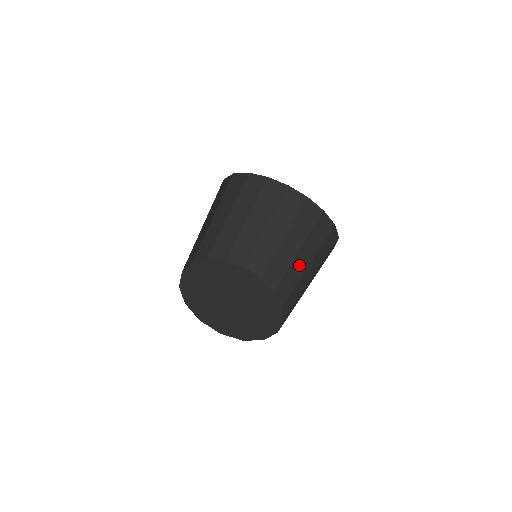
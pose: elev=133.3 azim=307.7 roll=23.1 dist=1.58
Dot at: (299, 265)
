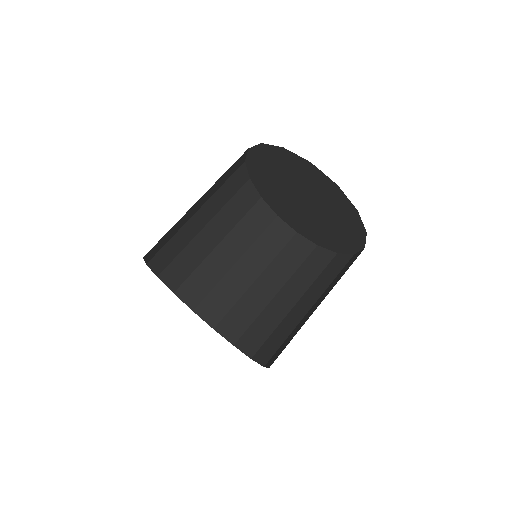
Dot at: (262, 291)
